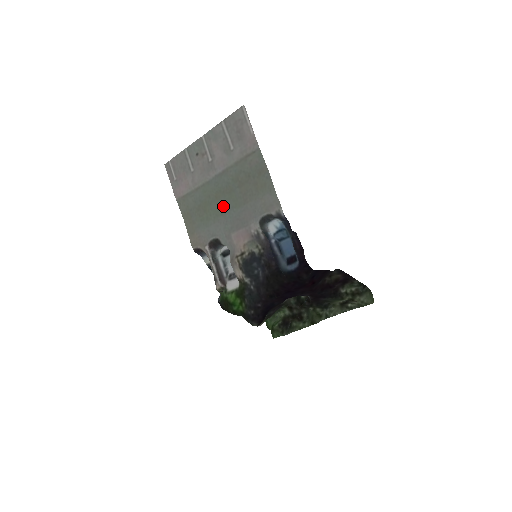
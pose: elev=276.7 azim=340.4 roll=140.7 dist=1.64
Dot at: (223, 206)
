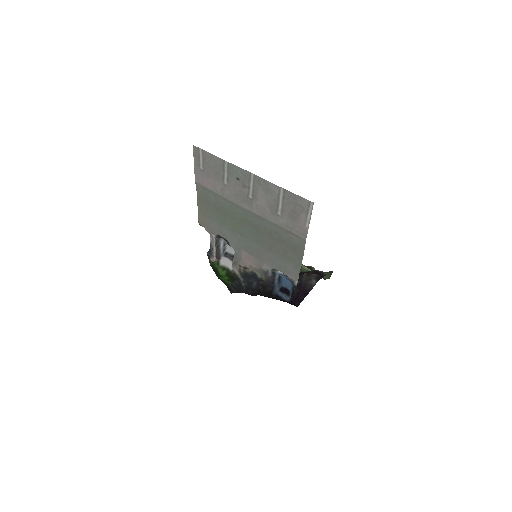
Dot at: (245, 232)
